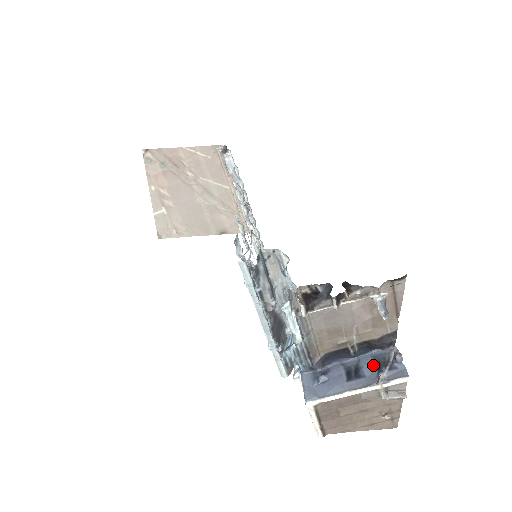
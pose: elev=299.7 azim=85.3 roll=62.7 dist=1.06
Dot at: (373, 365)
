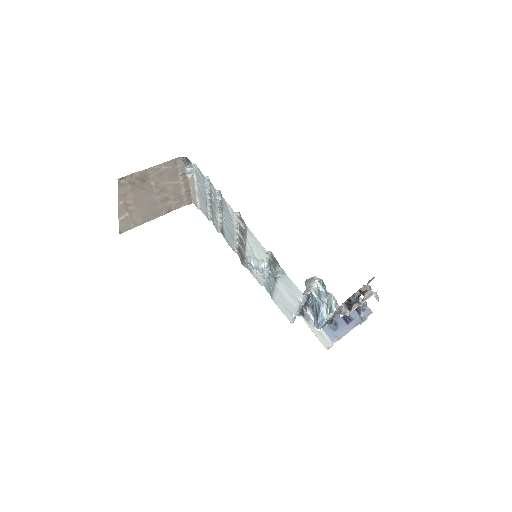
Dot at: (354, 311)
